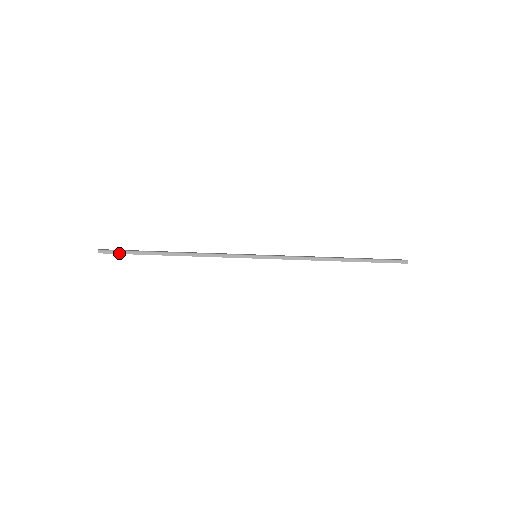
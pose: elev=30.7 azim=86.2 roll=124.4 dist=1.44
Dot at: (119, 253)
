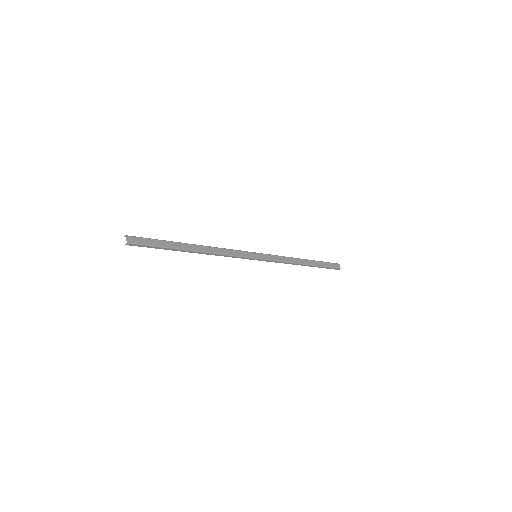
Dot at: (147, 247)
